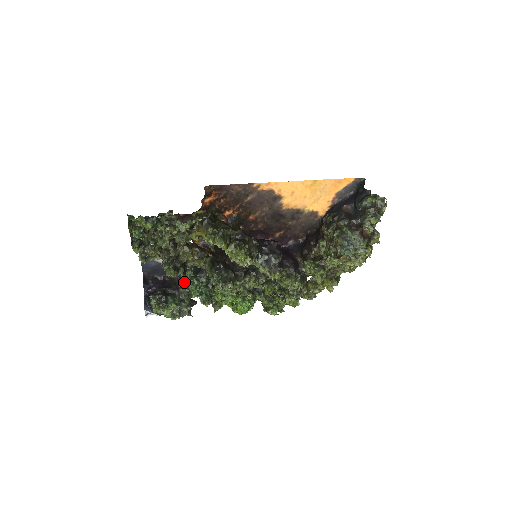
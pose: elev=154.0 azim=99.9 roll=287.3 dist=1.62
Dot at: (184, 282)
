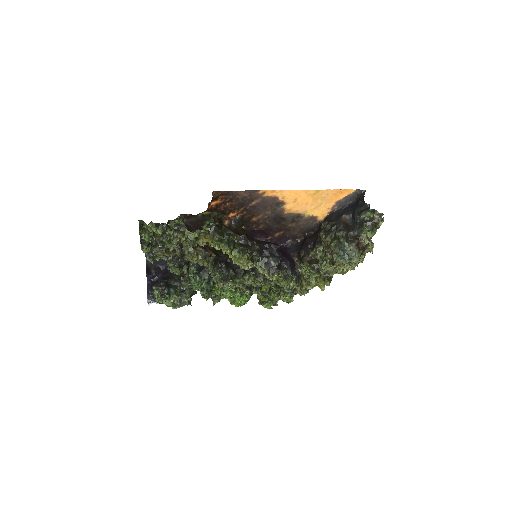
Dot at: (186, 276)
